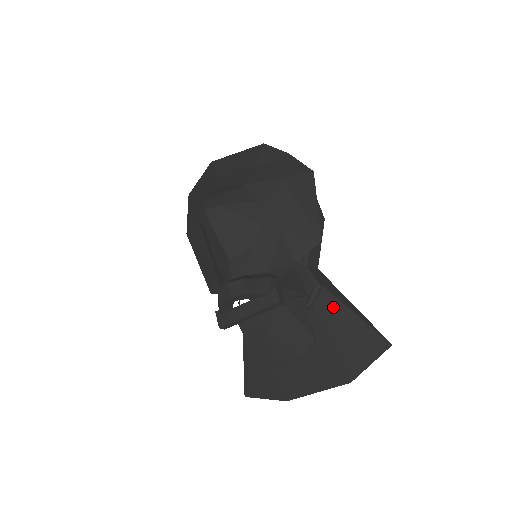
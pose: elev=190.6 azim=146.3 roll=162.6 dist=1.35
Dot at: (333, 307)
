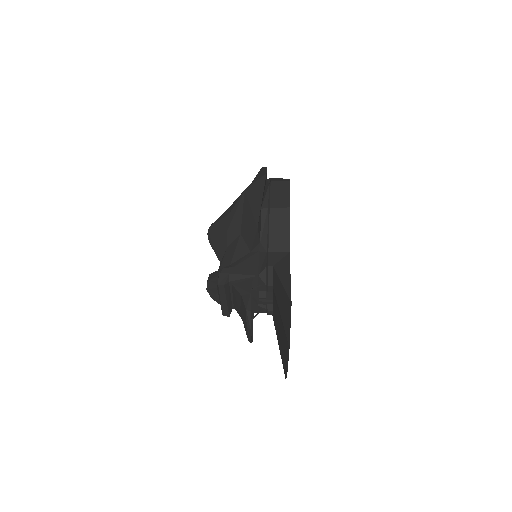
Dot at: (276, 282)
